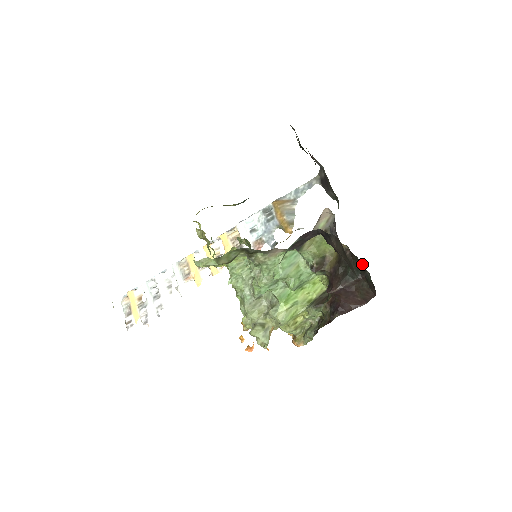
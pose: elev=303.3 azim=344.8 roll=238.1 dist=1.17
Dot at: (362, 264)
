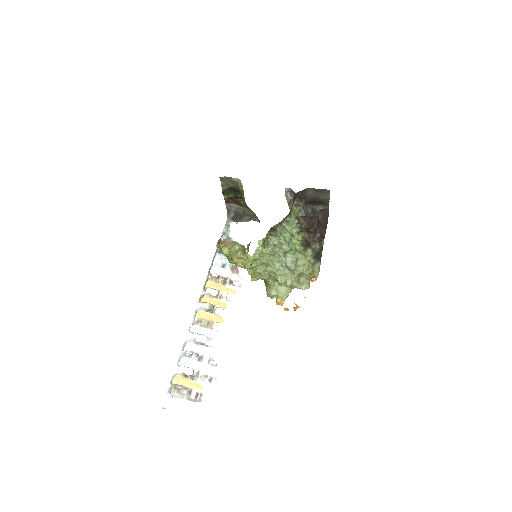
Dot at: (315, 205)
